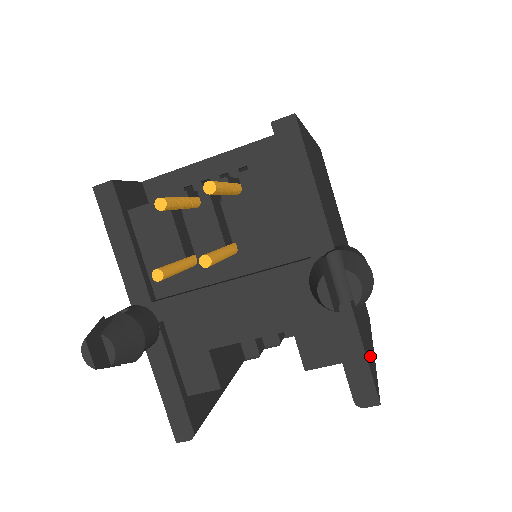
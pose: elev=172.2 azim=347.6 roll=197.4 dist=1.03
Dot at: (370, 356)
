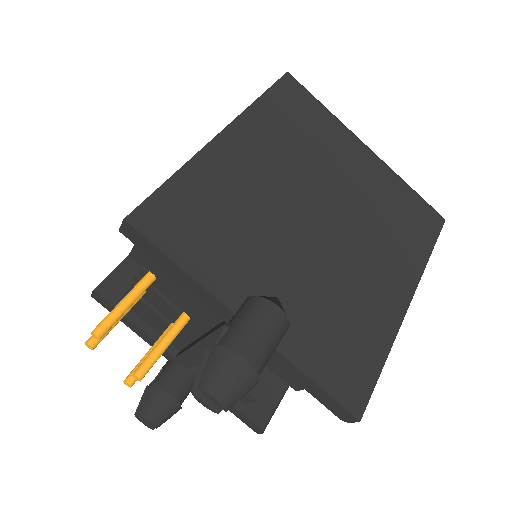
Dot at: (360, 355)
